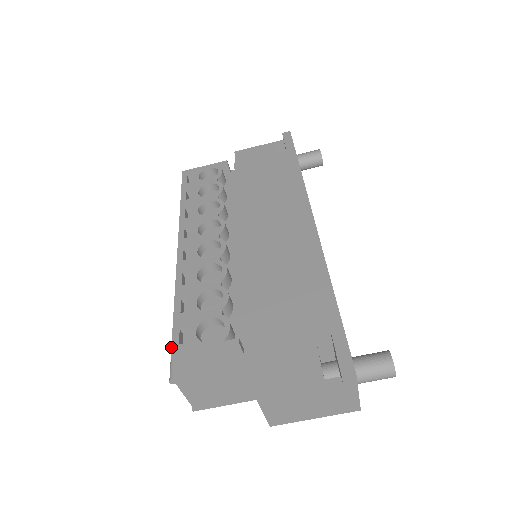
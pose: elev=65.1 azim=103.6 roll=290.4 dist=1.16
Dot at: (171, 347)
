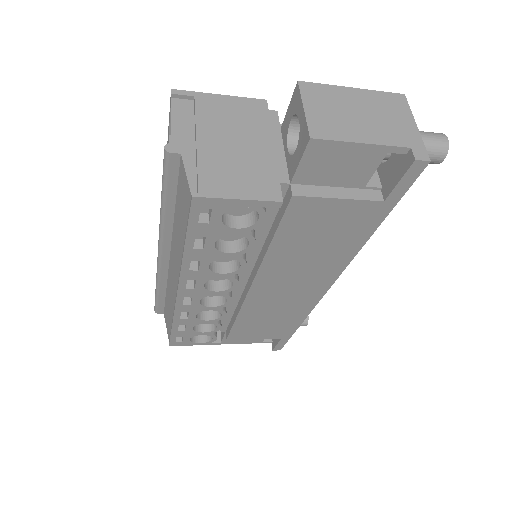
Dot at: (169, 343)
